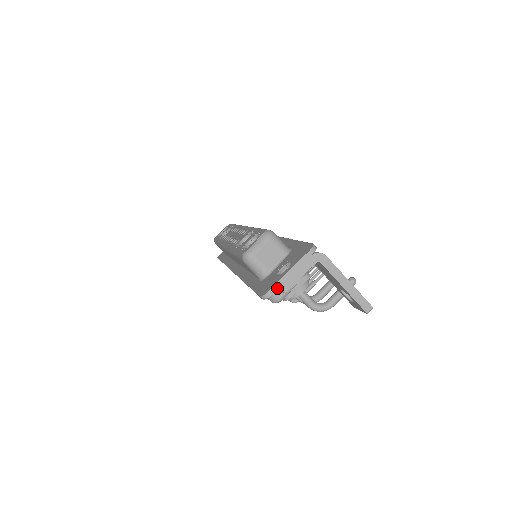
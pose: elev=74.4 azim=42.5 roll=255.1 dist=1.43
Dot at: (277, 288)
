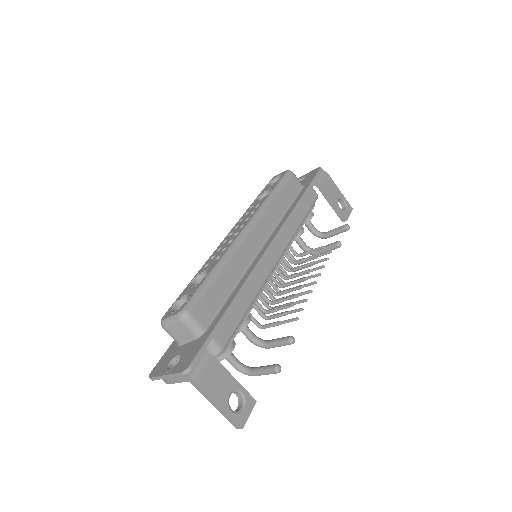
Dot at: (157, 379)
